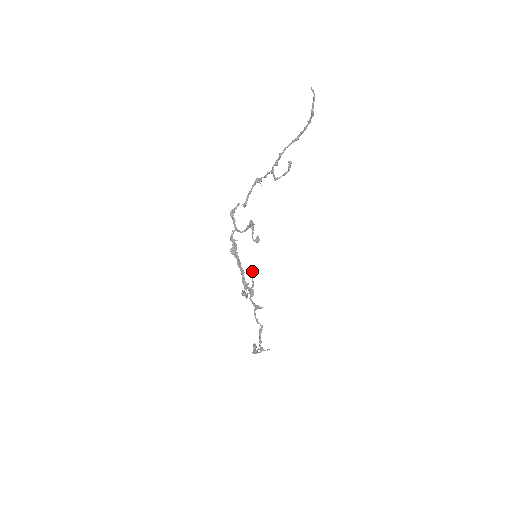
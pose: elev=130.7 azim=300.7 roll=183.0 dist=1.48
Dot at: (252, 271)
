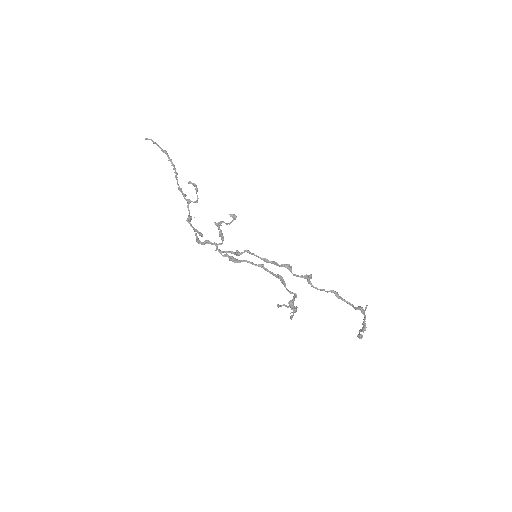
Dot at: (279, 306)
